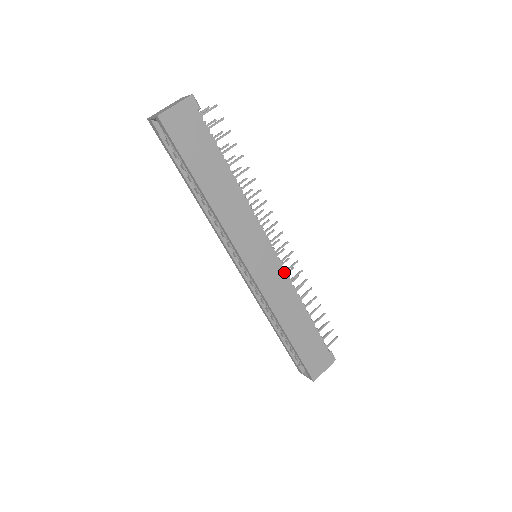
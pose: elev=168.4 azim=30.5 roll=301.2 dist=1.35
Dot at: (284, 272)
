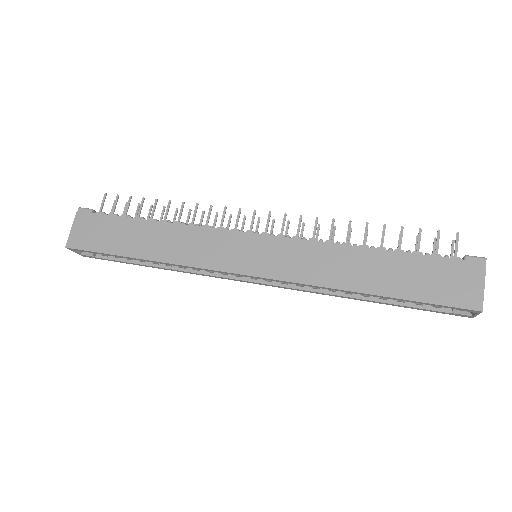
Dot at: (290, 240)
